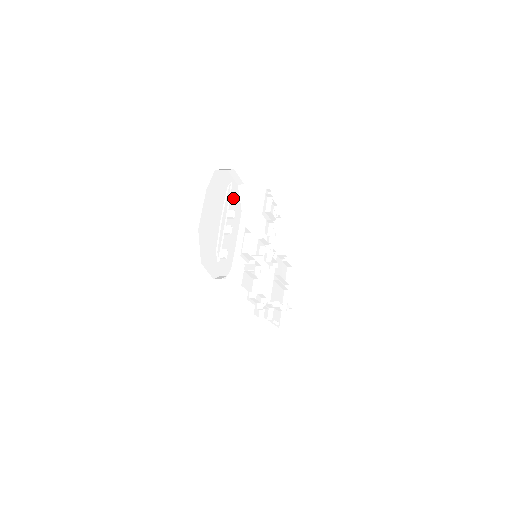
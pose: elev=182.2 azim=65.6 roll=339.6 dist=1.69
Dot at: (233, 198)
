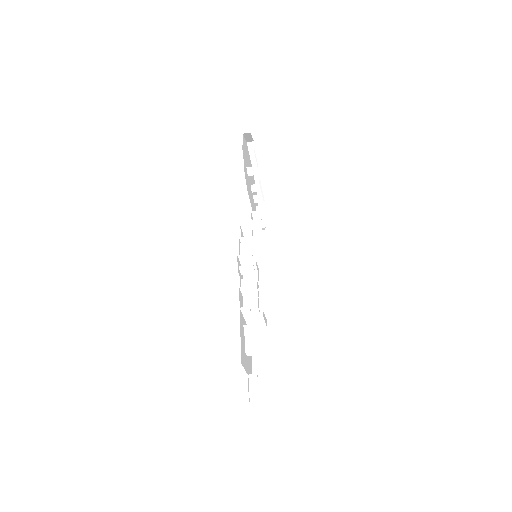
Dot at: (260, 207)
